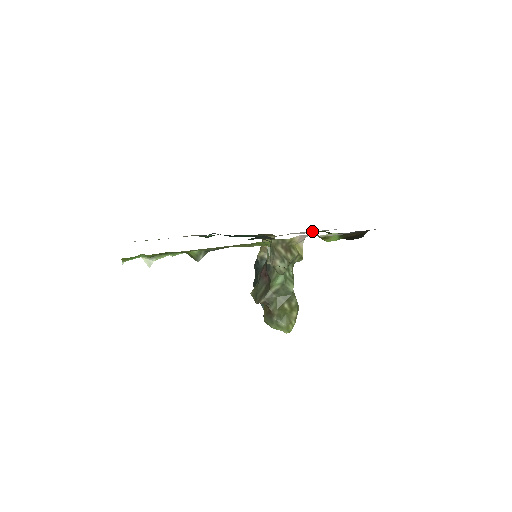
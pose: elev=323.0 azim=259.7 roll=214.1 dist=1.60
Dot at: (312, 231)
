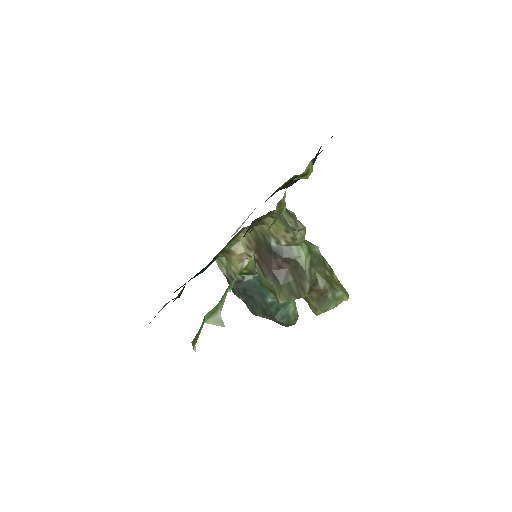
Dot at: occluded
